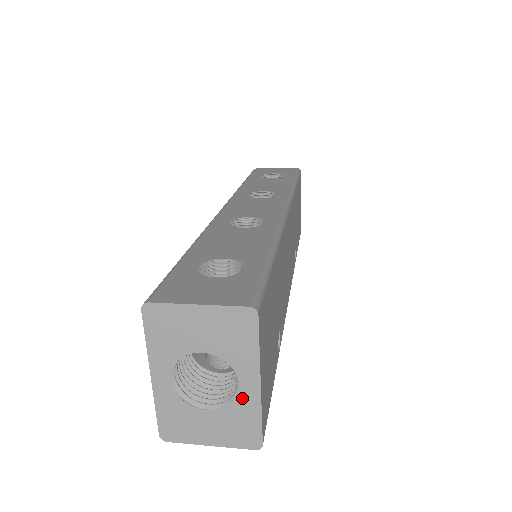
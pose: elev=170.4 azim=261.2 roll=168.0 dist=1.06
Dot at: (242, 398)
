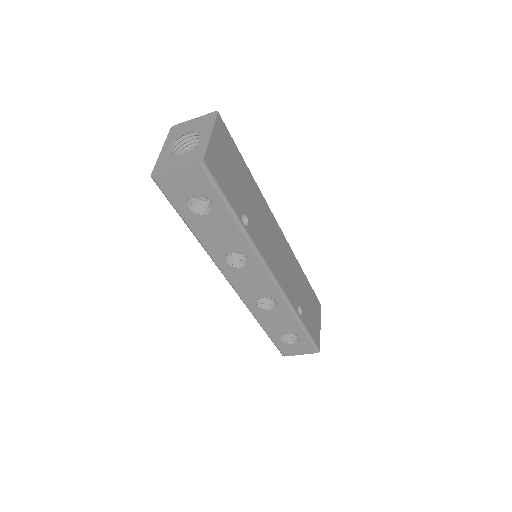
Dot at: (200, 143)
